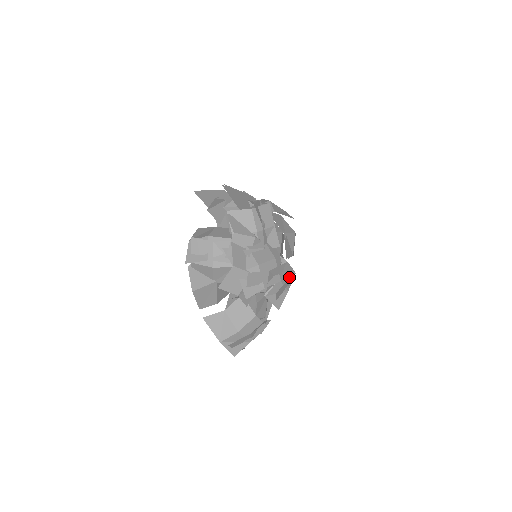
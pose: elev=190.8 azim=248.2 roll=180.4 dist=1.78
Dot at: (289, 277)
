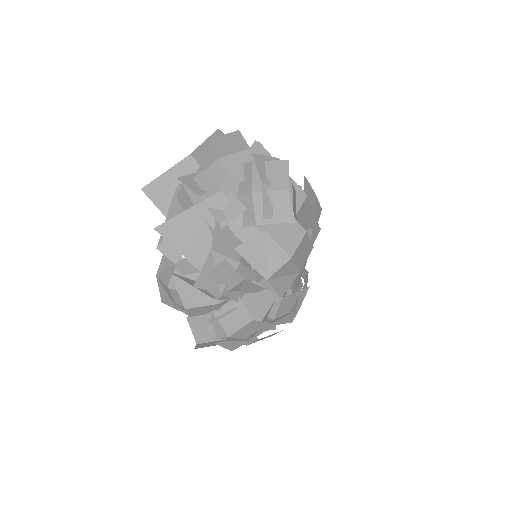
Dot at: (295, 300)
